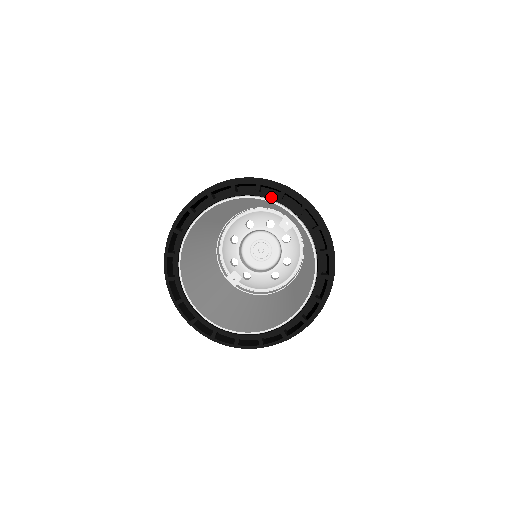
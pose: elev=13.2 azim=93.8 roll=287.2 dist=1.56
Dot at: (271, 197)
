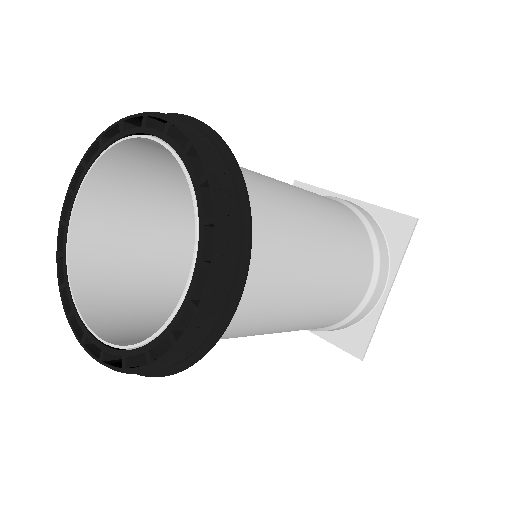
Dot at: (176, 147)
